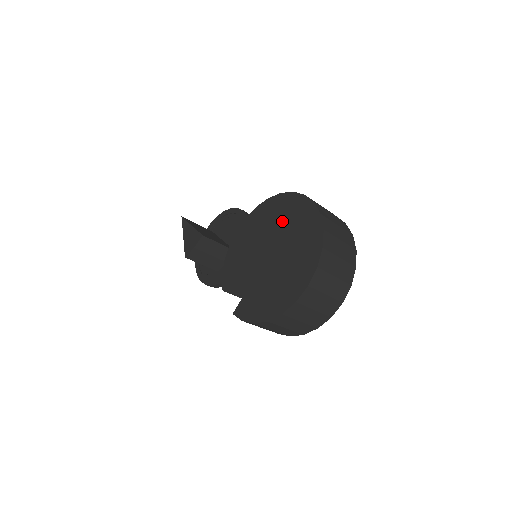
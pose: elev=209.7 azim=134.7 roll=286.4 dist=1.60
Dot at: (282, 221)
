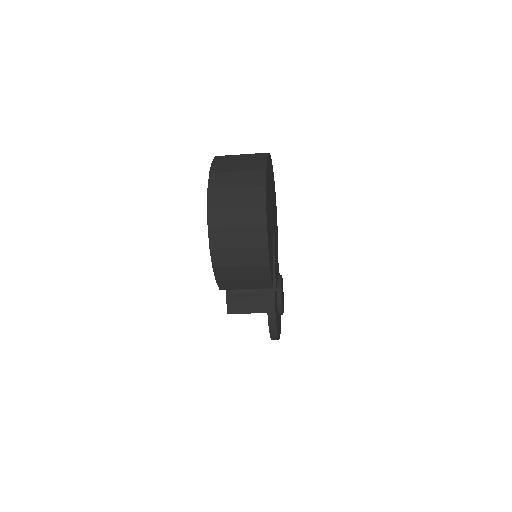
Dot at: occluded
